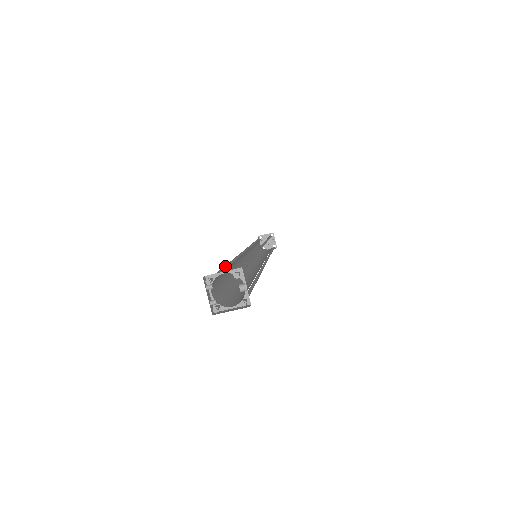
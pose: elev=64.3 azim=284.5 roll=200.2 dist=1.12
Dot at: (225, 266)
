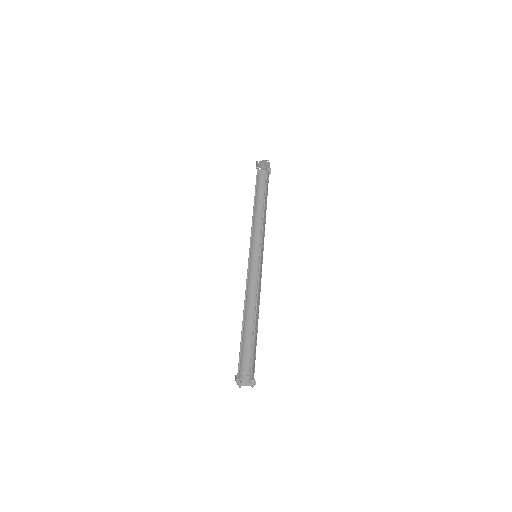
Dot at: (241, 331)
